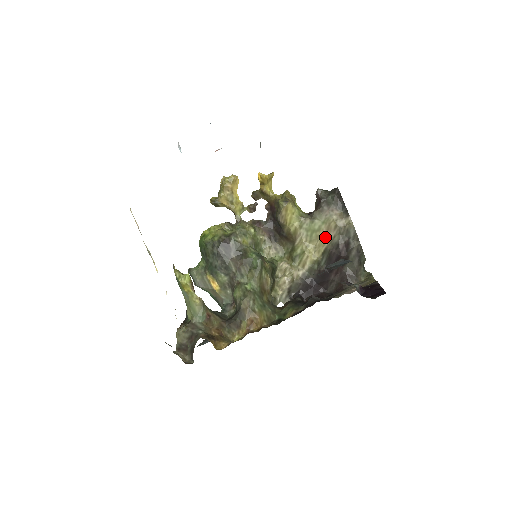
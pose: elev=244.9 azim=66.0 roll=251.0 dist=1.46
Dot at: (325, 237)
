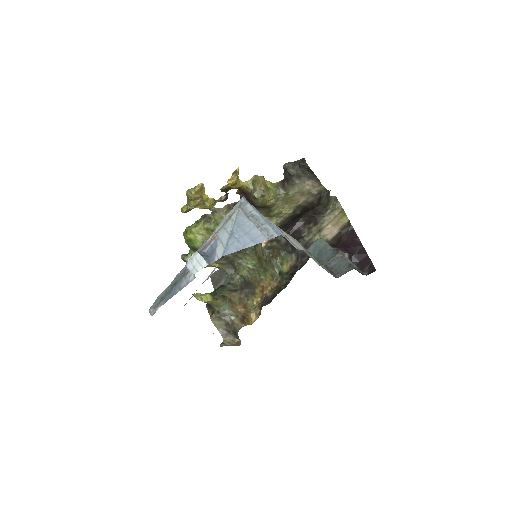
Dot at: (299, 199)
